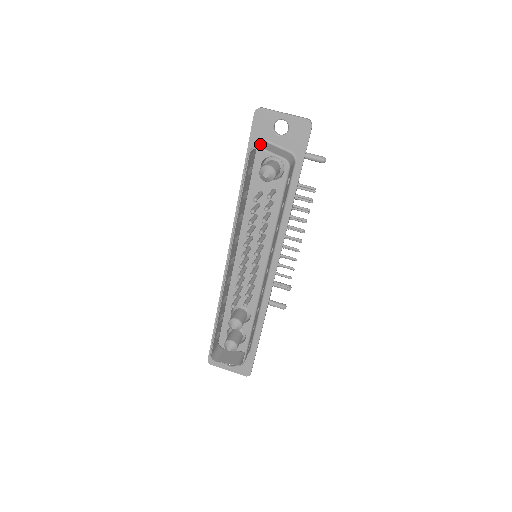
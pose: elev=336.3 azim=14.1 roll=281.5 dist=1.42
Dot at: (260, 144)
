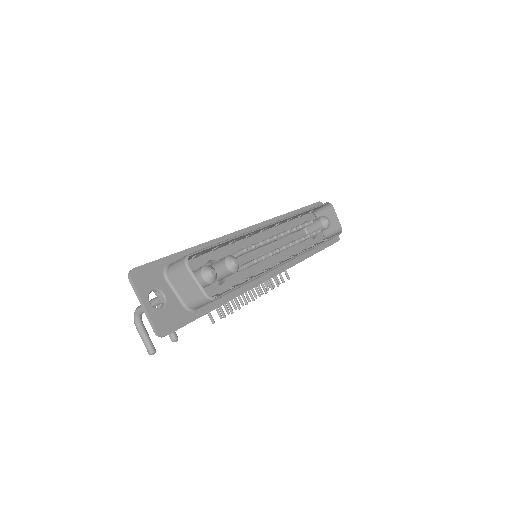
Dot at: (326, 210)
